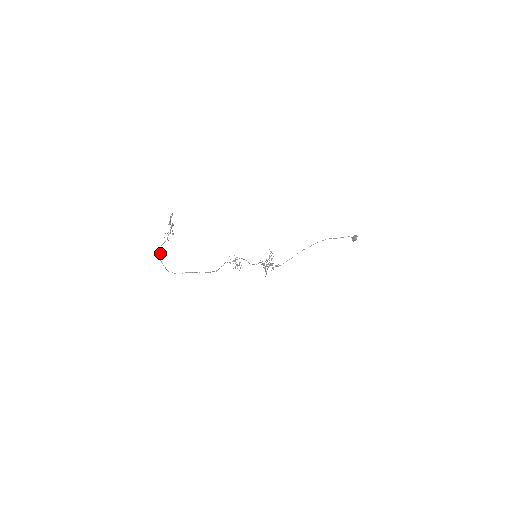
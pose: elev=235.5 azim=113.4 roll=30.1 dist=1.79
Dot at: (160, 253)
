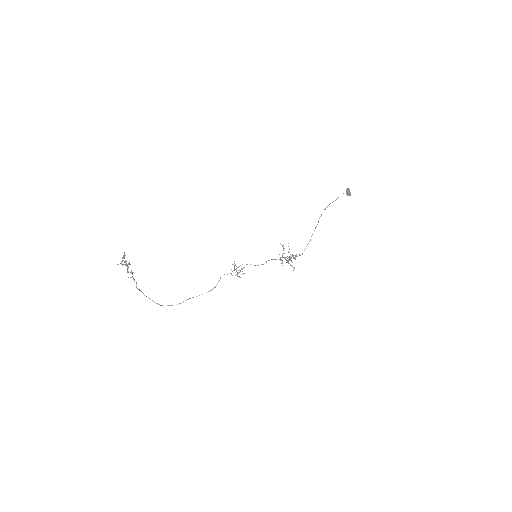
Dot at: occluded
